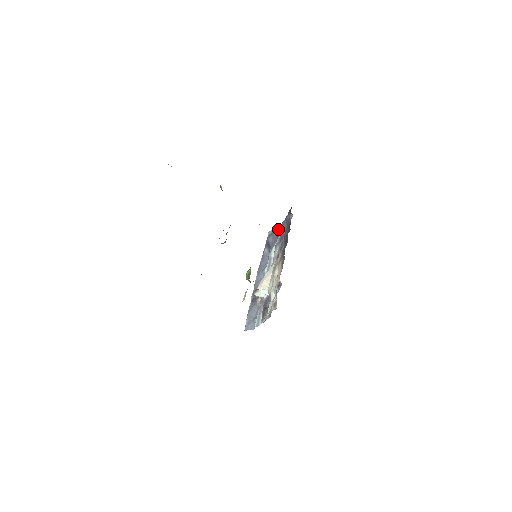
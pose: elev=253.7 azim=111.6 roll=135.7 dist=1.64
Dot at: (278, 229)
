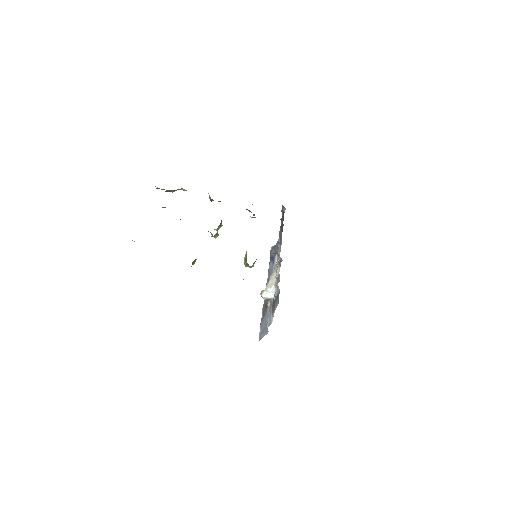
Dot at: (278, 239)
